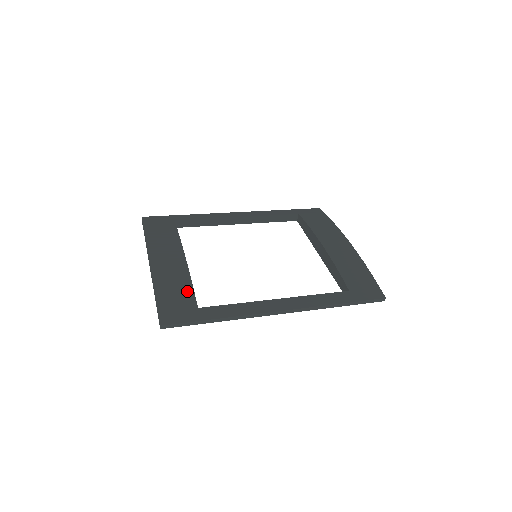
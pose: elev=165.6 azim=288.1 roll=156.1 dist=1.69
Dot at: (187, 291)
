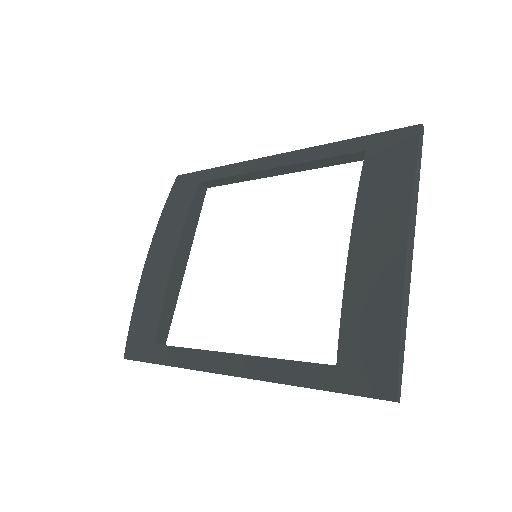
Dot at: (155, 317)
